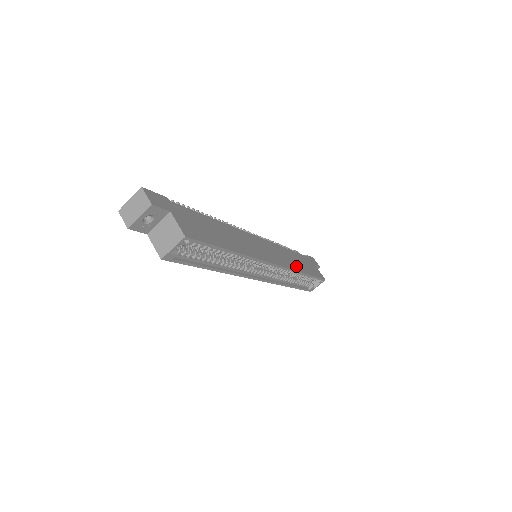
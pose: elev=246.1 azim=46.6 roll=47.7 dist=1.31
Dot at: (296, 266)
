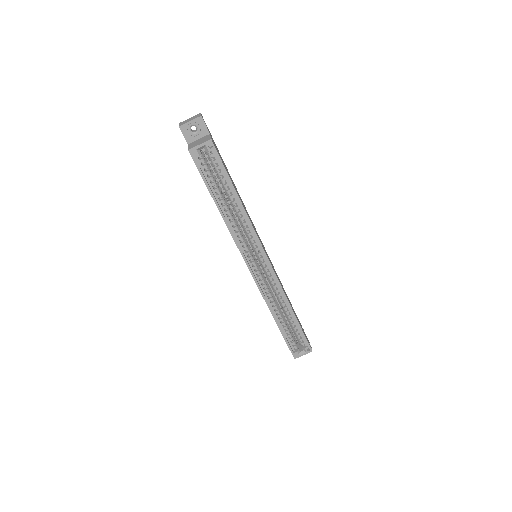
Dot at: occluded
